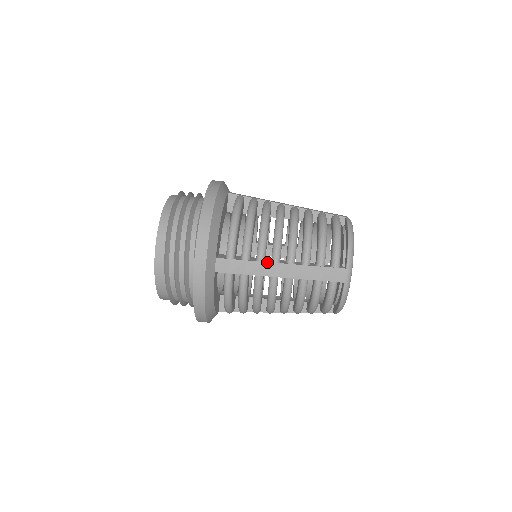
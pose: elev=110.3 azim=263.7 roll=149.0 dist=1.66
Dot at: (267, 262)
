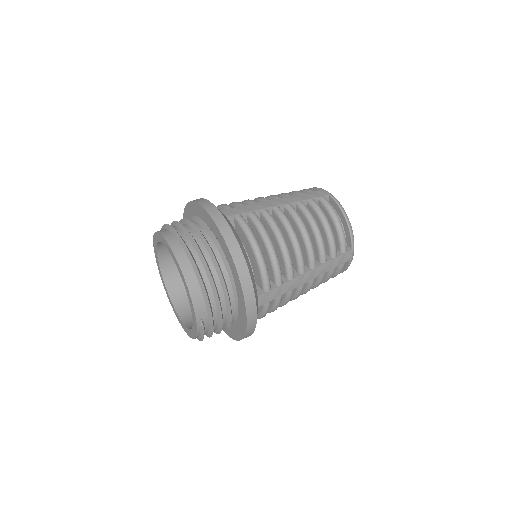
Dot at: (262, 202)
